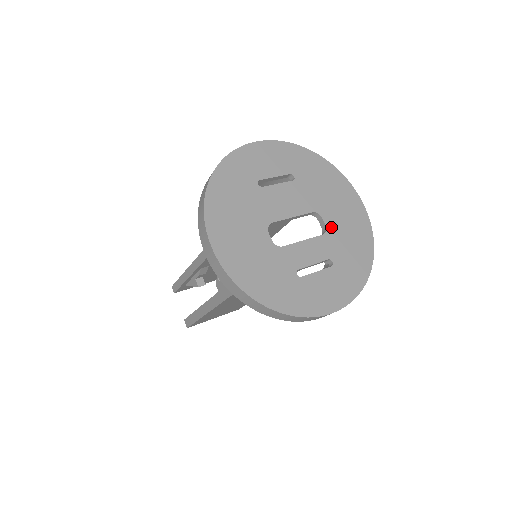
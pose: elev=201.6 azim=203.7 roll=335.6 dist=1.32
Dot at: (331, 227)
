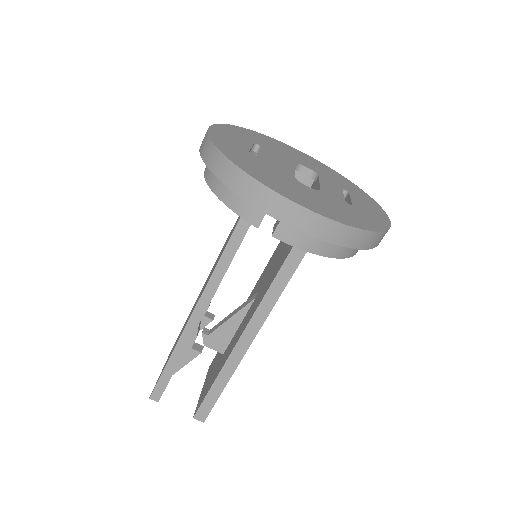
Dot at: (314, 170)
